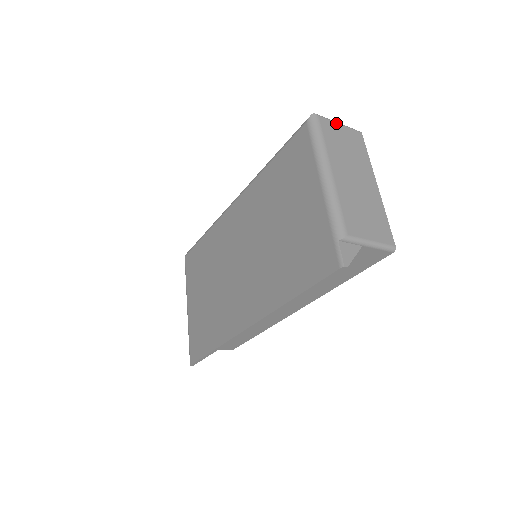
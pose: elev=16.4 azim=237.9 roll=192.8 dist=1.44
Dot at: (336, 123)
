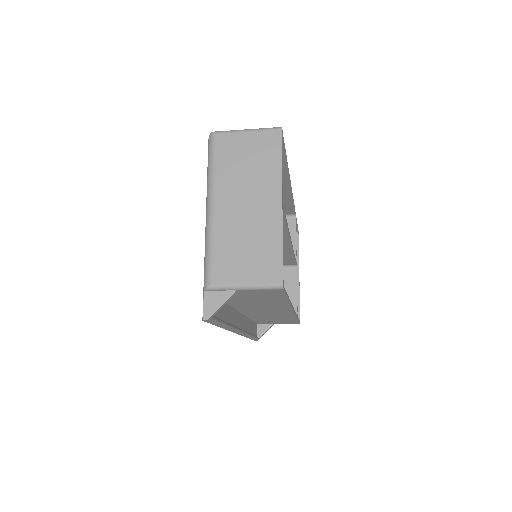
Dot at: (241, 133)
